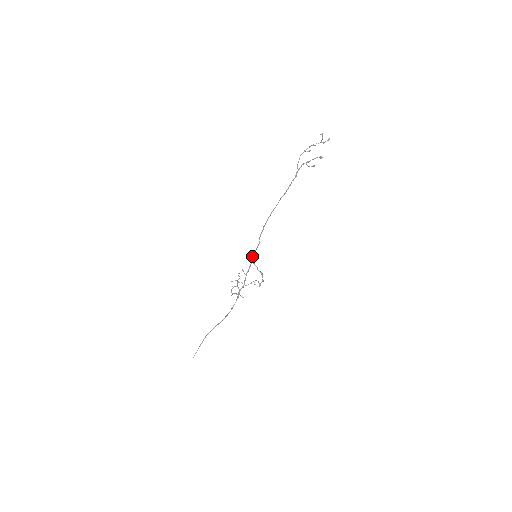
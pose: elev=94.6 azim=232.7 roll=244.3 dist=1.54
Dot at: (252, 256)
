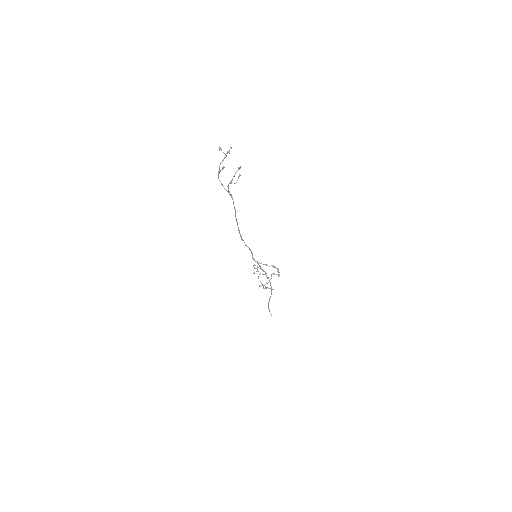
Dot at: (253, 259)
